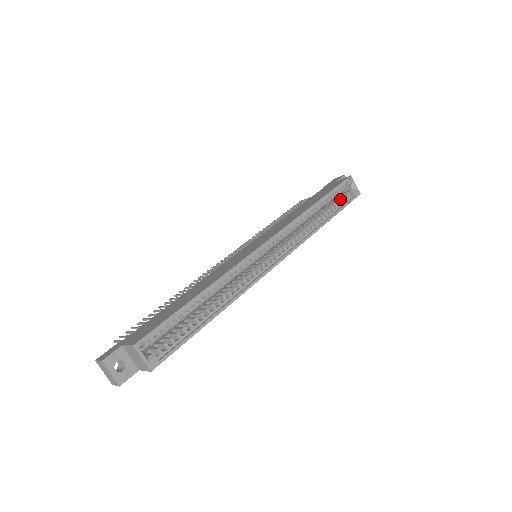
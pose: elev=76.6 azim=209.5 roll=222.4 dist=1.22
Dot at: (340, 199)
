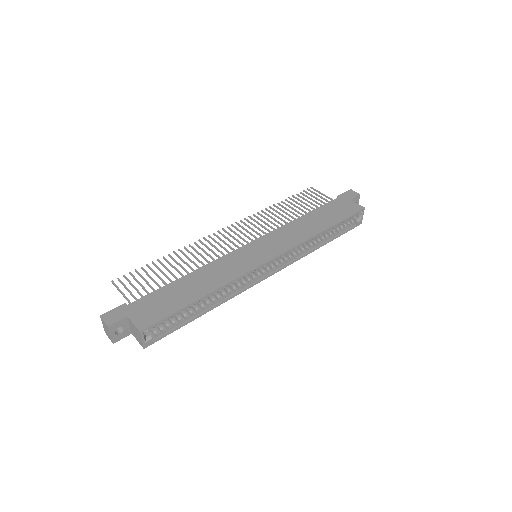
Dot at: (344, 225)
